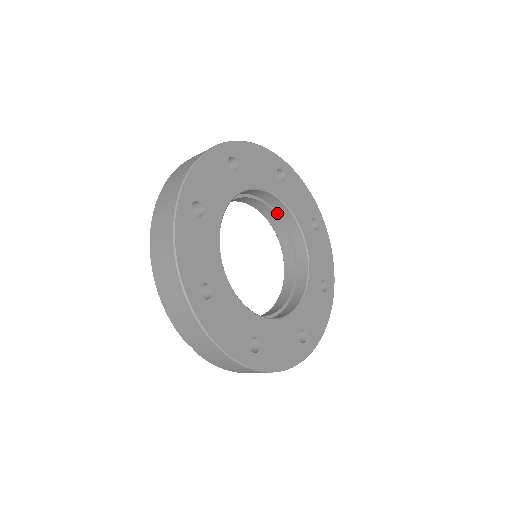
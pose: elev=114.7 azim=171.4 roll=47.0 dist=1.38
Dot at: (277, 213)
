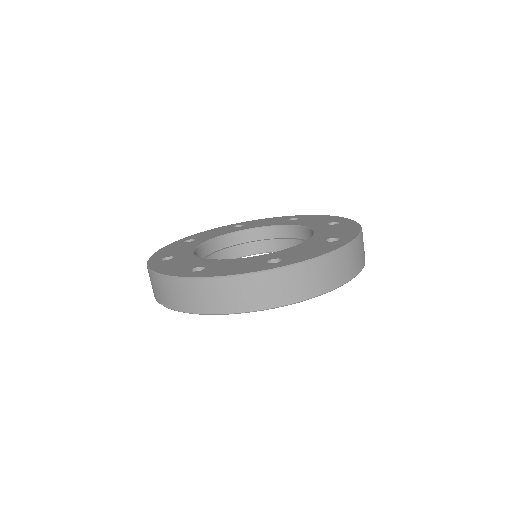
Dot at: (297, 239)
